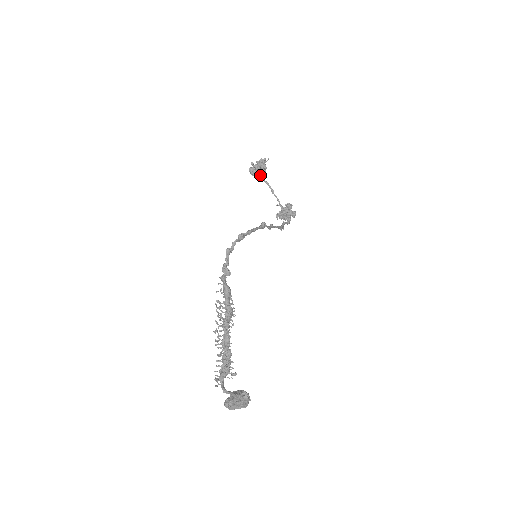
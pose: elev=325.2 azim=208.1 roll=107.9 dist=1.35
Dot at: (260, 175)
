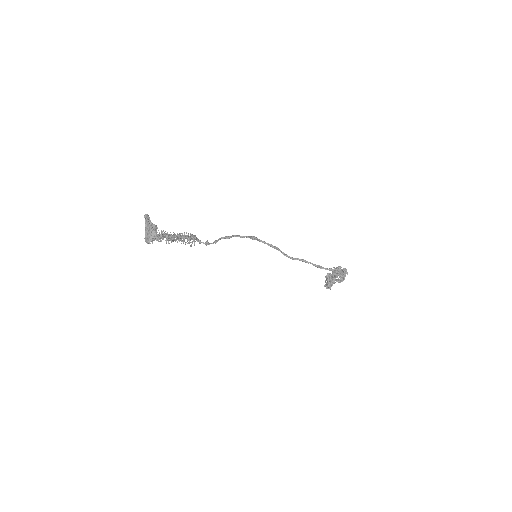
Dot at: (329, 281)
